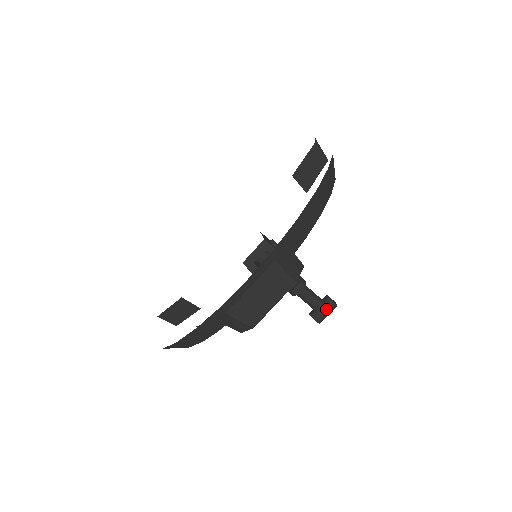
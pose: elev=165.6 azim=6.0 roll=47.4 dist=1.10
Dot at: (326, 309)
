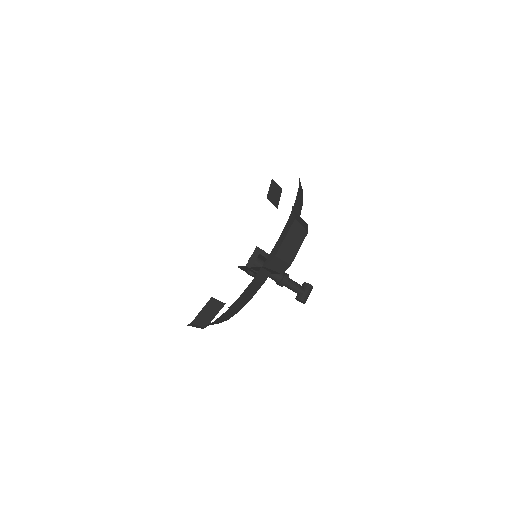
Dot at: (307, 291)
